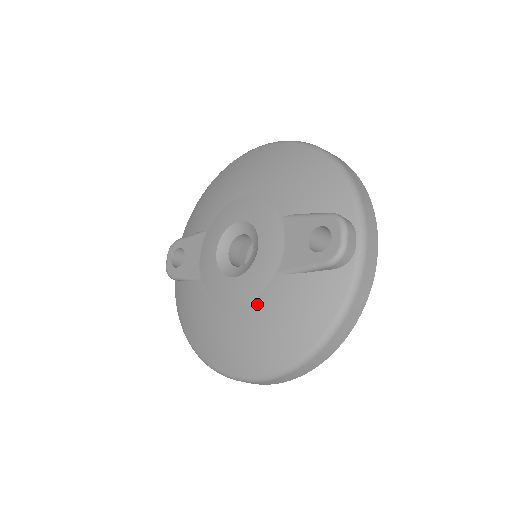
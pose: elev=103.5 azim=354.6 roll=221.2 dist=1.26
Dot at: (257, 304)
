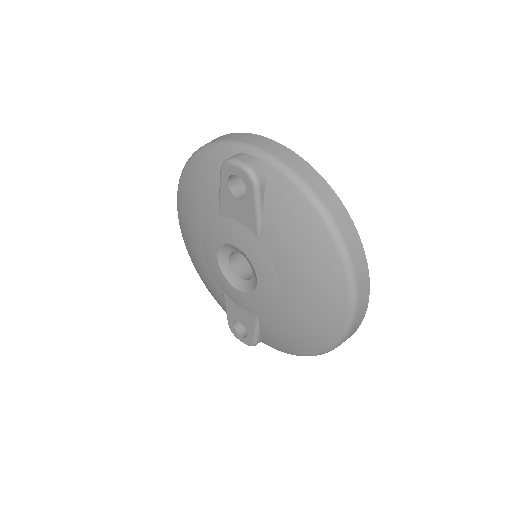
Dot at: (280, 269)
